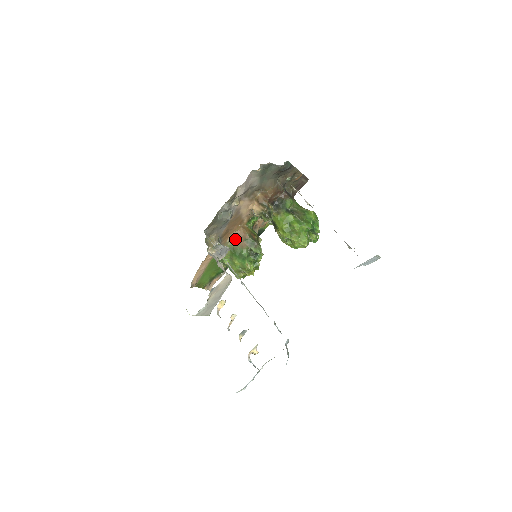
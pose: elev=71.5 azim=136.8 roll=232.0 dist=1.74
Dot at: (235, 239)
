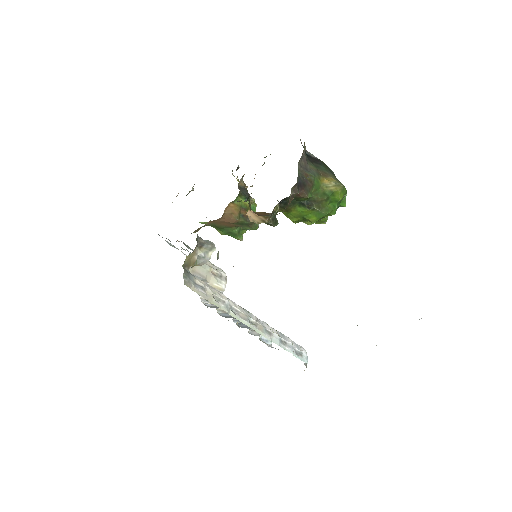
Dot at: (218, 222)
